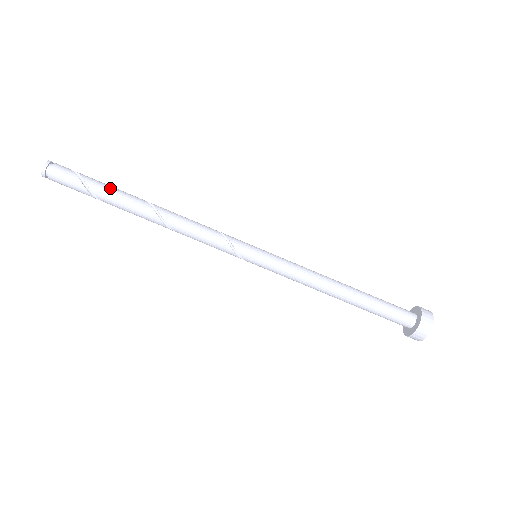
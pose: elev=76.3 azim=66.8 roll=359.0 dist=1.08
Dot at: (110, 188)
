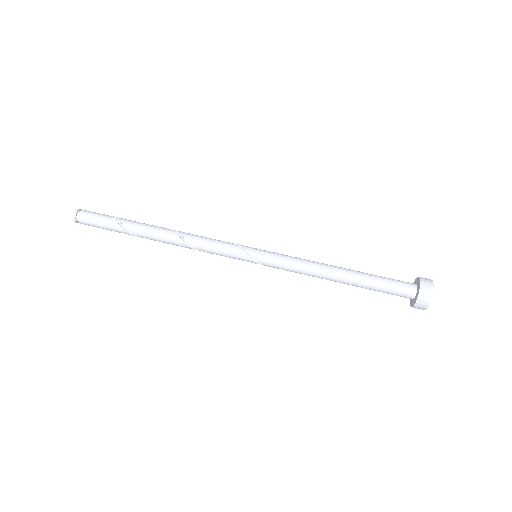
Dot at: occluded
